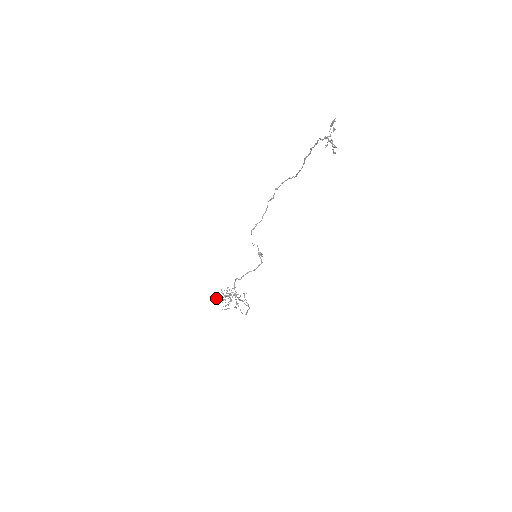
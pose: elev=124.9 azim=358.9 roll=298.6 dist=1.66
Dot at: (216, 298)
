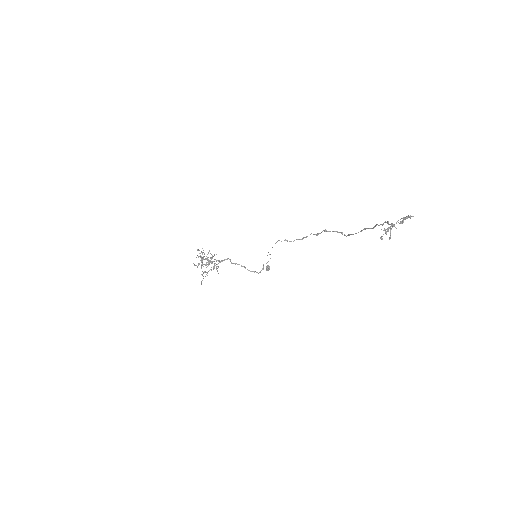
Dot at: (198, 249)
